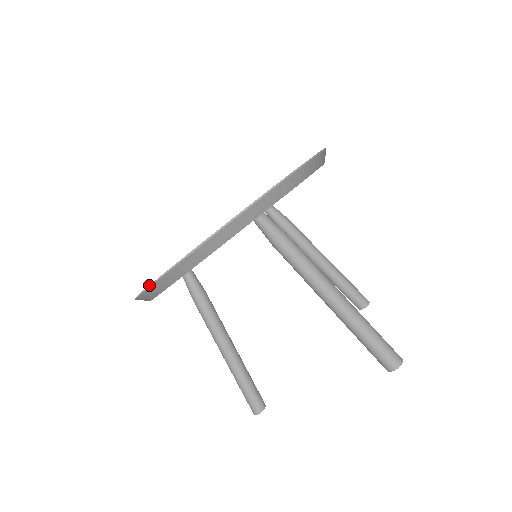
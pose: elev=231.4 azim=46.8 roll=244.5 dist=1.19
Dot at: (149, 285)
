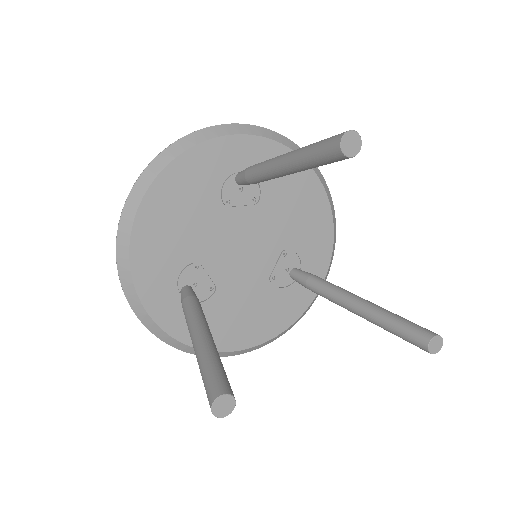
Dot at: (124, 205)
